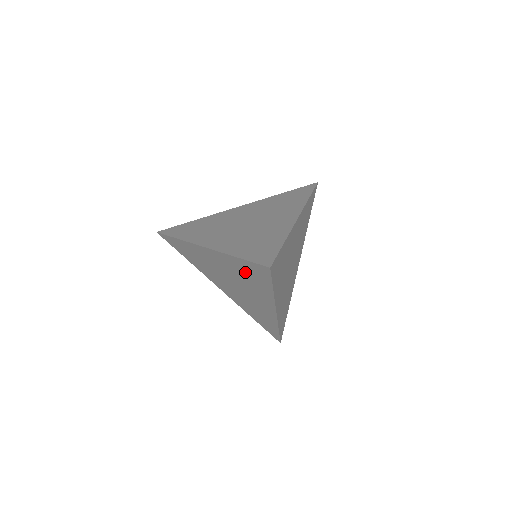
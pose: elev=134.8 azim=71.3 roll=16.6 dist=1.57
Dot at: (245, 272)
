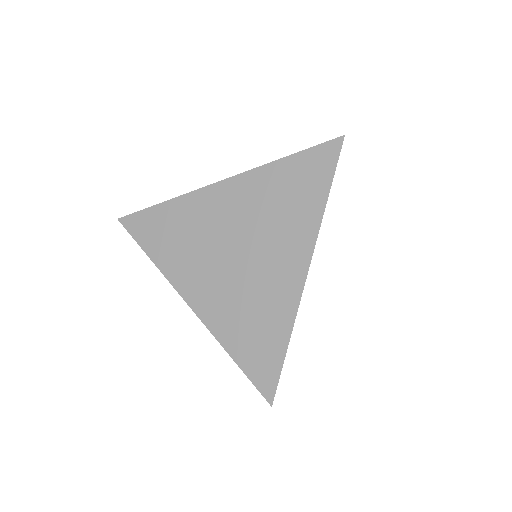
Dot at: occluded
